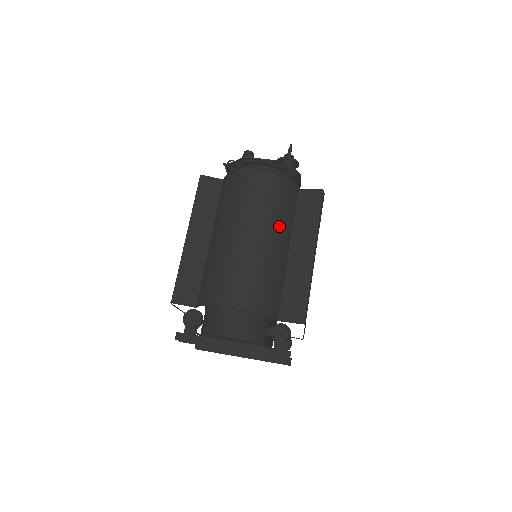
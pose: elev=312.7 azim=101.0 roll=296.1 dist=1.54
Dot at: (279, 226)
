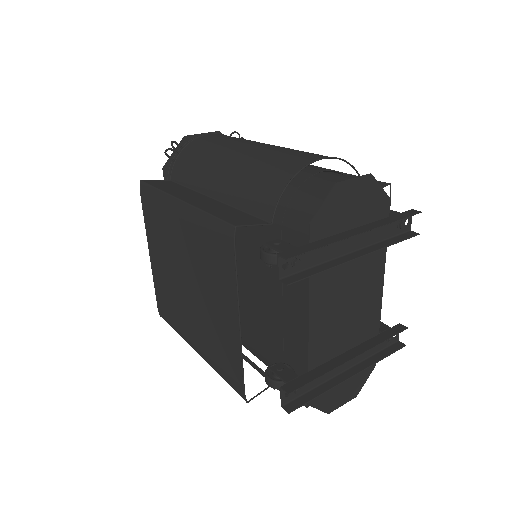
Dot at: occluded
